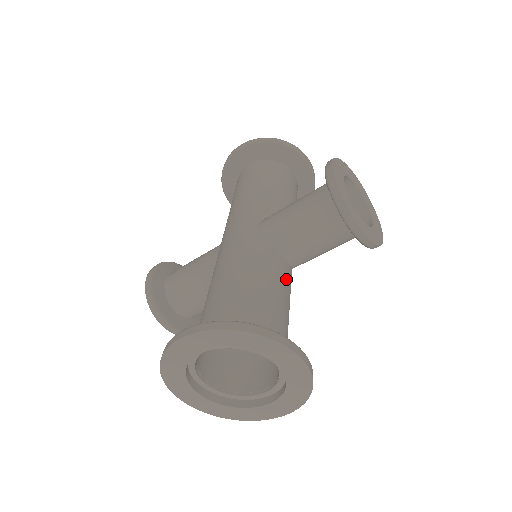
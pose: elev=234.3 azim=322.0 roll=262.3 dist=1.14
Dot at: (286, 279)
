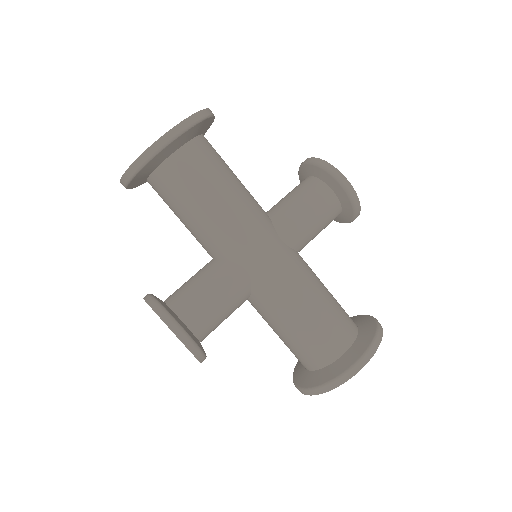
Dot at: occluded
